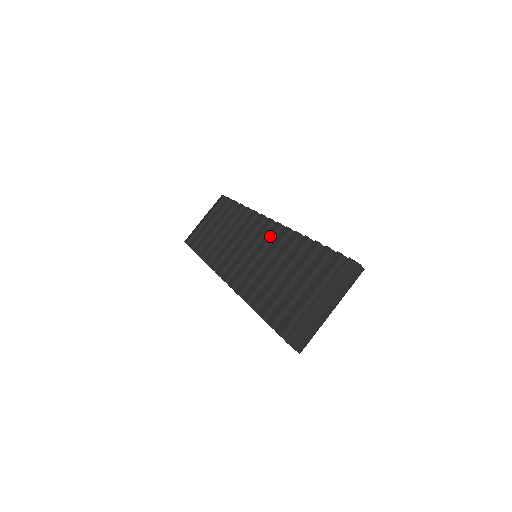
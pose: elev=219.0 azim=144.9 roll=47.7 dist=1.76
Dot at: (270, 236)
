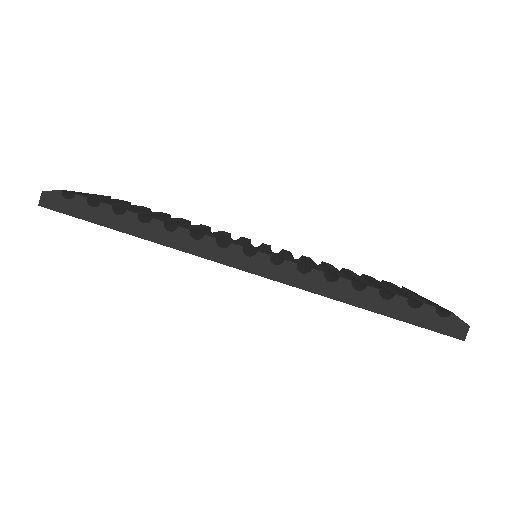
Dot at: (269, 246)
